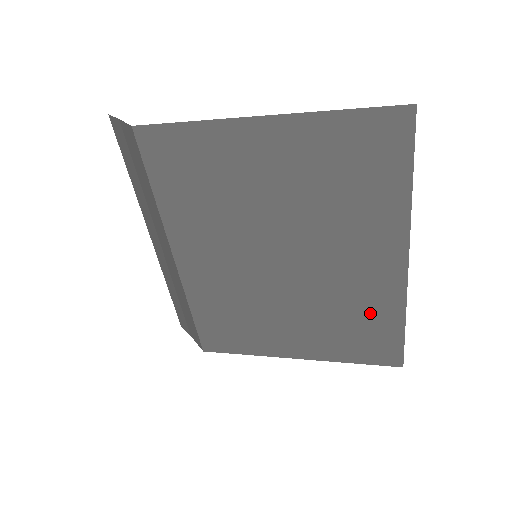
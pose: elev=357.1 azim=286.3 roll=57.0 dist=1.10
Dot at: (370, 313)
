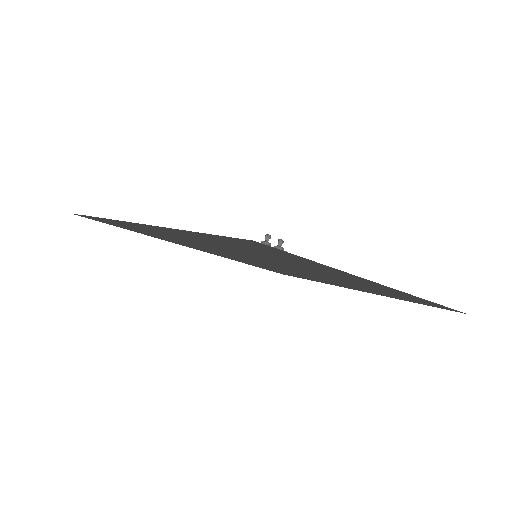
Dot at: (395, 294)
